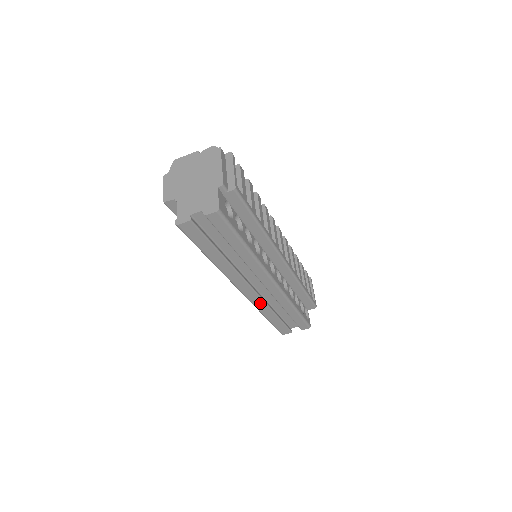
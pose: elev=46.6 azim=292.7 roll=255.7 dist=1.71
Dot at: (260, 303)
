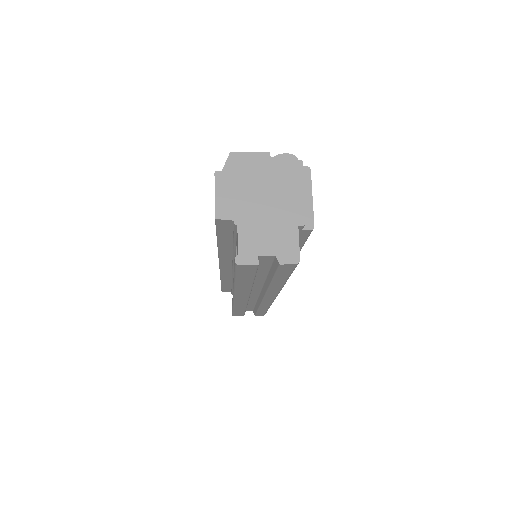
Dot at: (242, 304)
